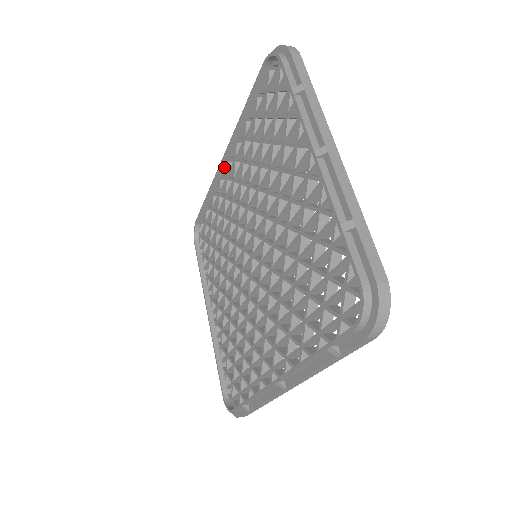
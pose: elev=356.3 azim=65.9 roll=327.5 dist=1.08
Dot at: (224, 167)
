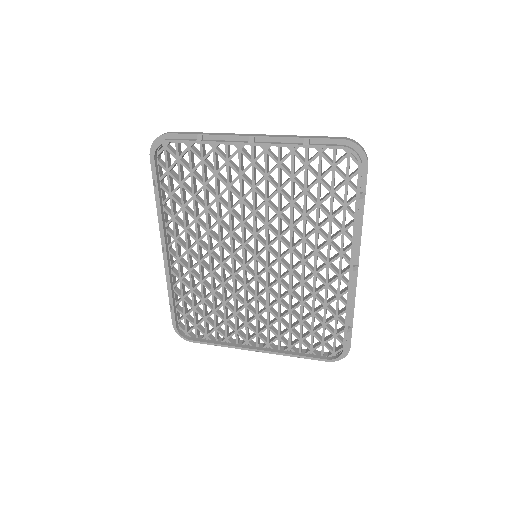
Dot at: (169, 258)
